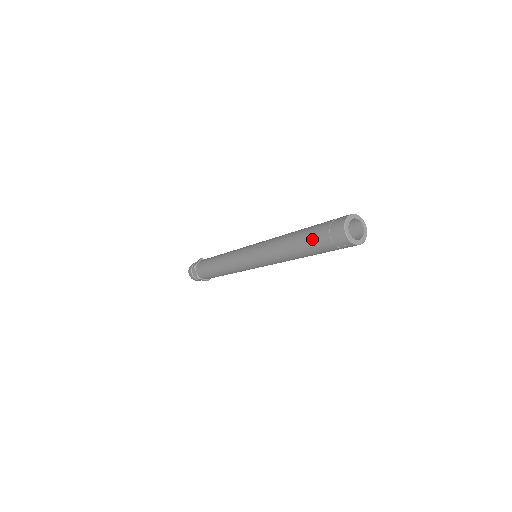
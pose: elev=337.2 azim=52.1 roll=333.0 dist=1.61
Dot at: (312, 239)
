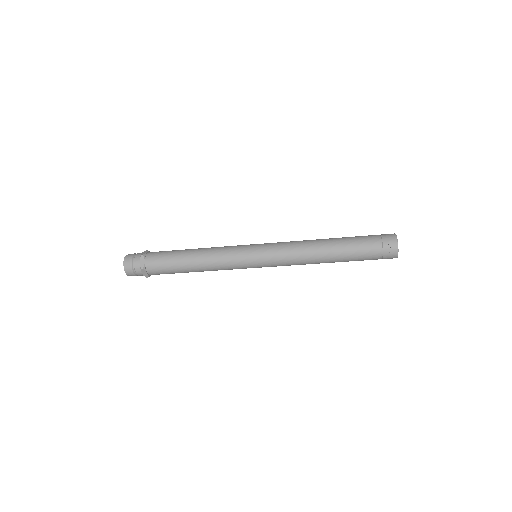
Dot at: (358, 244)
